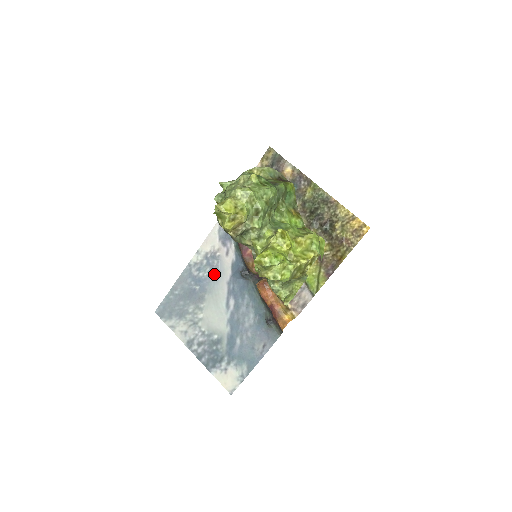
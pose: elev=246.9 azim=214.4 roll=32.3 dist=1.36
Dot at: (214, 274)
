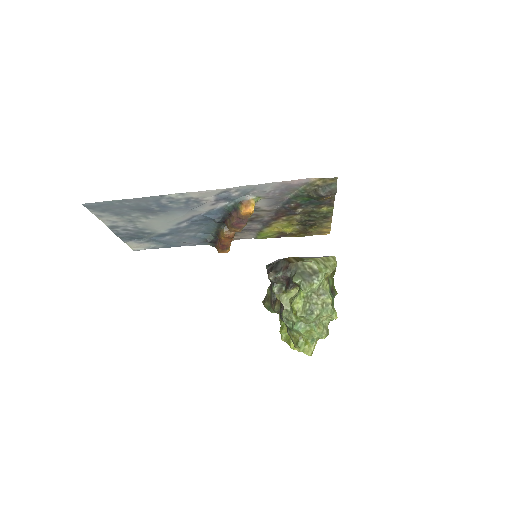
Dot at: (185, 209)
